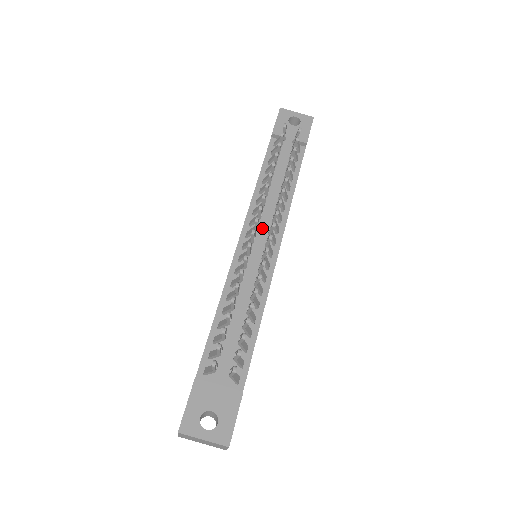
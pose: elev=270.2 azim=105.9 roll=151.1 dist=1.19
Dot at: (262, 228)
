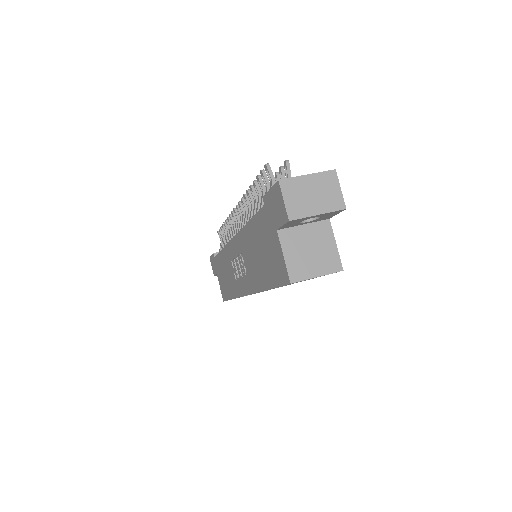
Dot at: occluded
